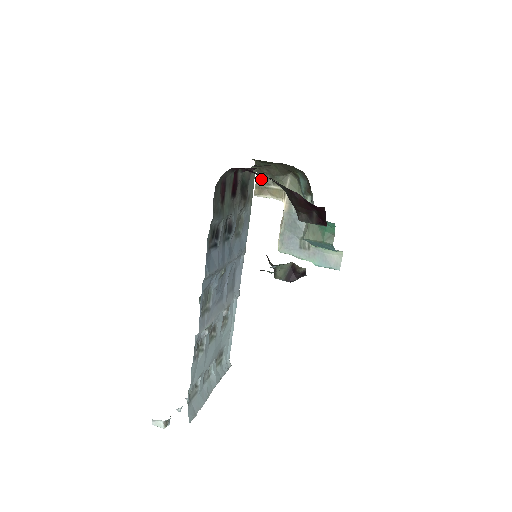
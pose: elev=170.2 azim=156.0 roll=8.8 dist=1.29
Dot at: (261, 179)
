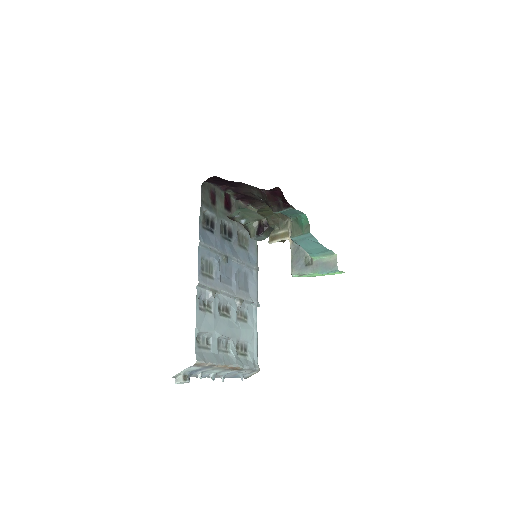
Dot at: (272, 231)
